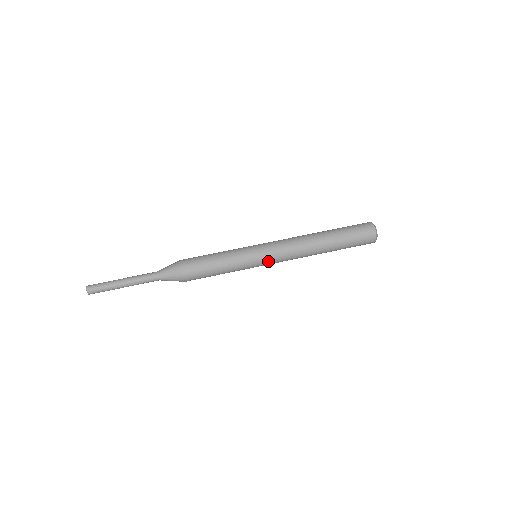
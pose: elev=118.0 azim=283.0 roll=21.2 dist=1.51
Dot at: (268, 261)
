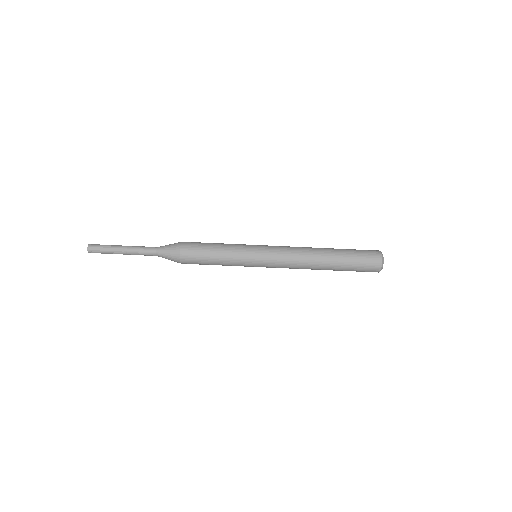
Dot at: occluded
